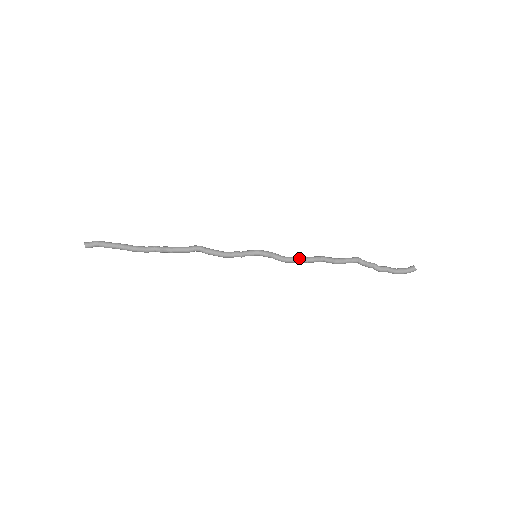
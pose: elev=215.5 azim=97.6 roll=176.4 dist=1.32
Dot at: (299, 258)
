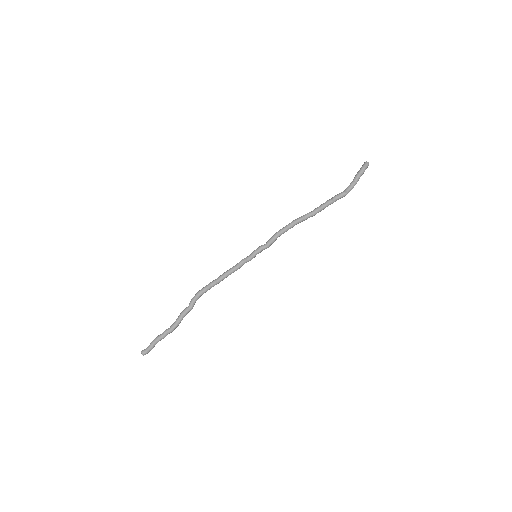
Dot at: (282, 229)
